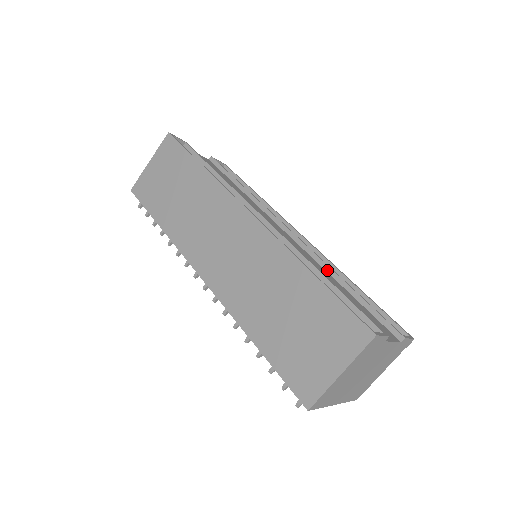
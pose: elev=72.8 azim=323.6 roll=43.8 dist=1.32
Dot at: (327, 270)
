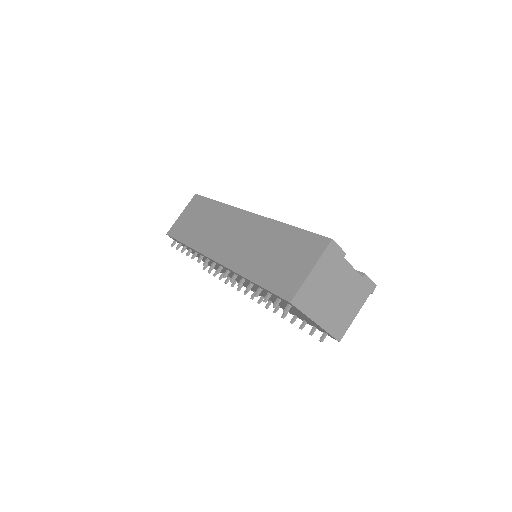
Dot at: occluded
